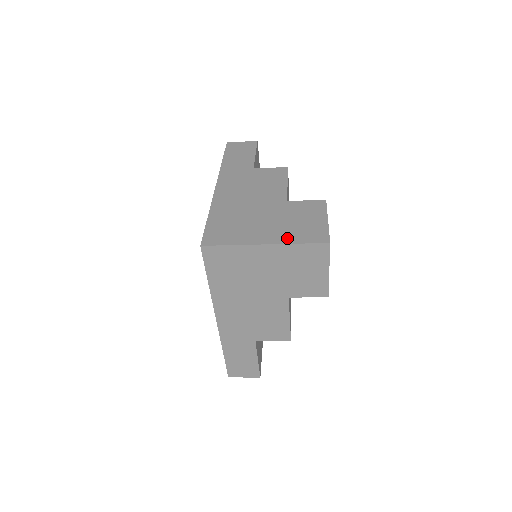
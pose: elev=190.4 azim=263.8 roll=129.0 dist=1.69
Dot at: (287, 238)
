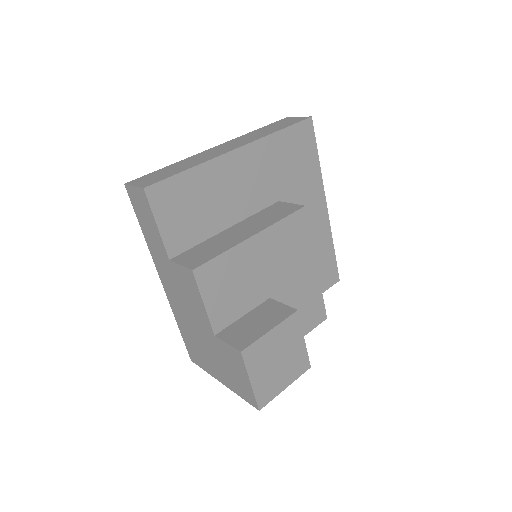
Dot at: (232, 386)
